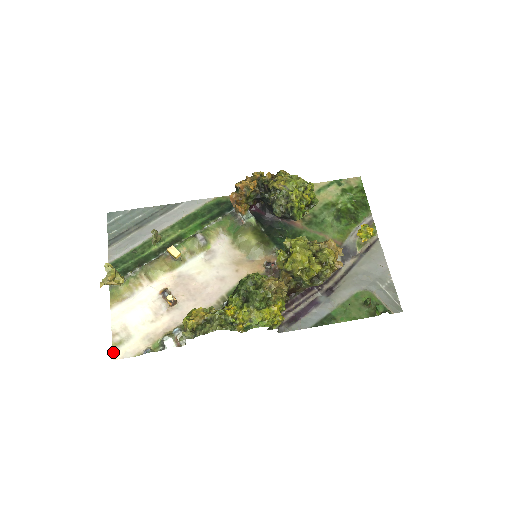
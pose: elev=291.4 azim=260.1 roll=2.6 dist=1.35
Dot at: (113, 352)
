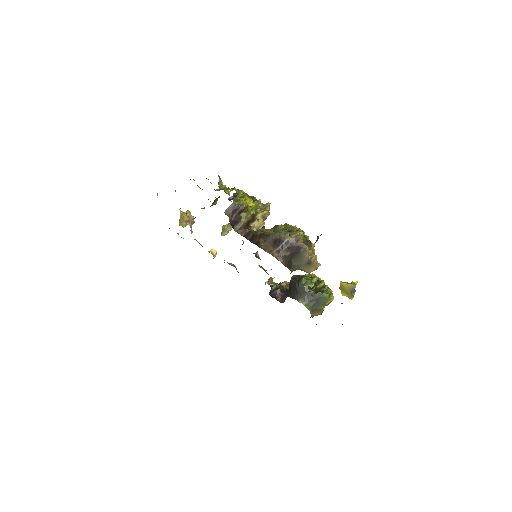
Dot at: occluded
